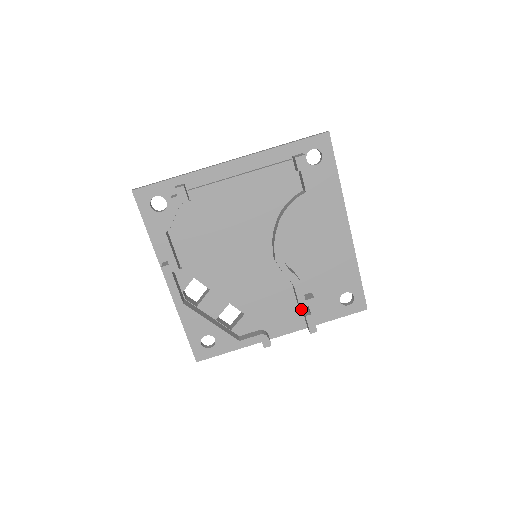
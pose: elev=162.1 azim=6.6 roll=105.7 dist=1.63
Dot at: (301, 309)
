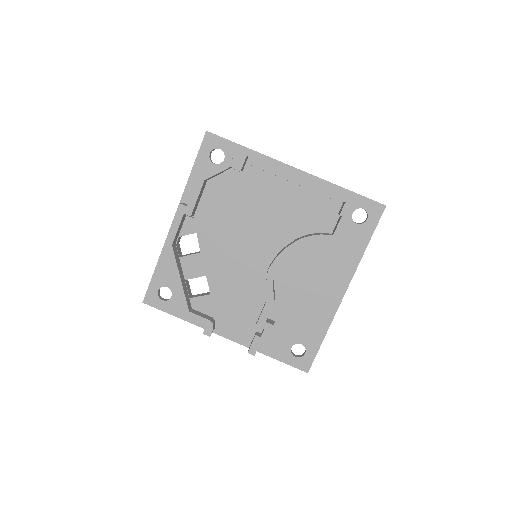
Dot at: (256, 327)
